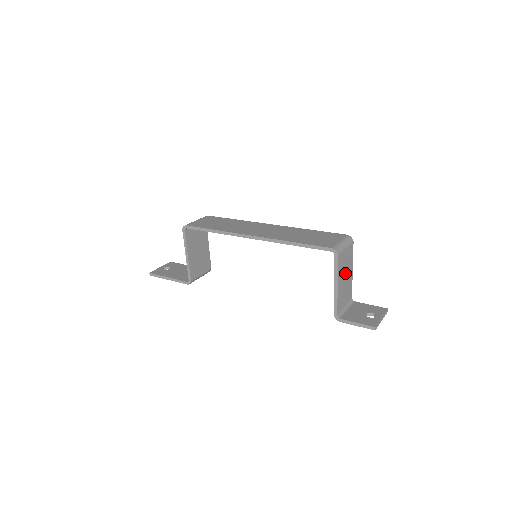
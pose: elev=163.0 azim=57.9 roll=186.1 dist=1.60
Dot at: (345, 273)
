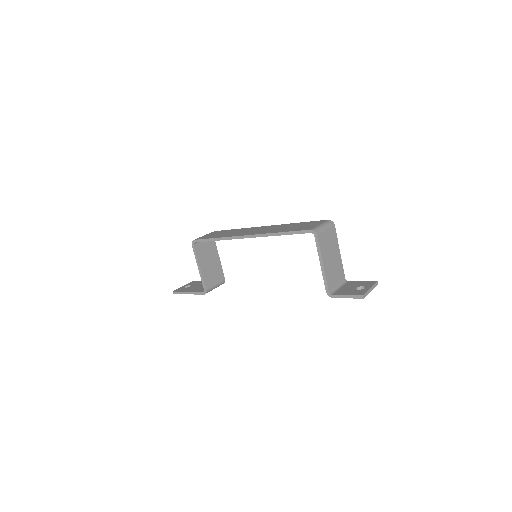
Dot at: (330, 253)
